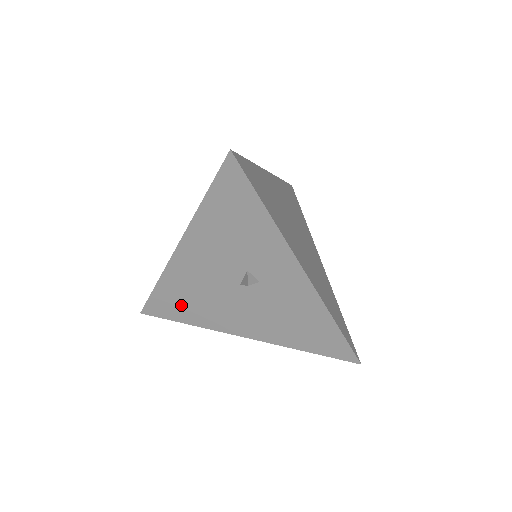
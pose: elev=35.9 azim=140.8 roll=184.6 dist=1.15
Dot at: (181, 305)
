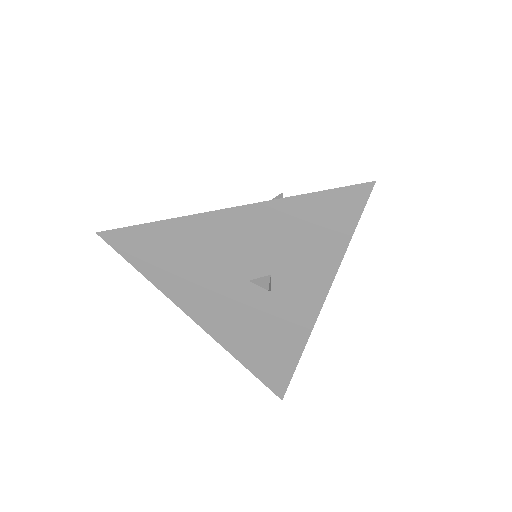
Dot at: (160, 257)
